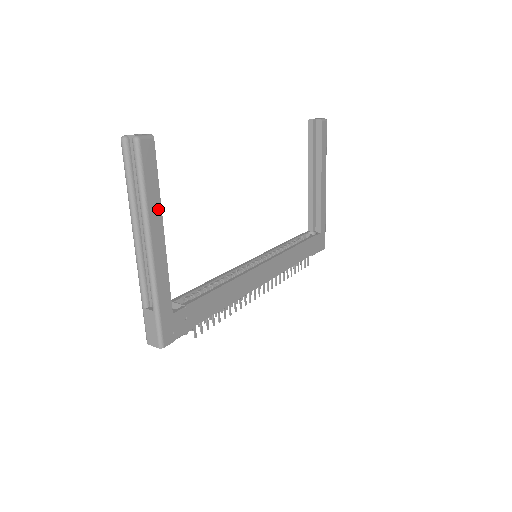
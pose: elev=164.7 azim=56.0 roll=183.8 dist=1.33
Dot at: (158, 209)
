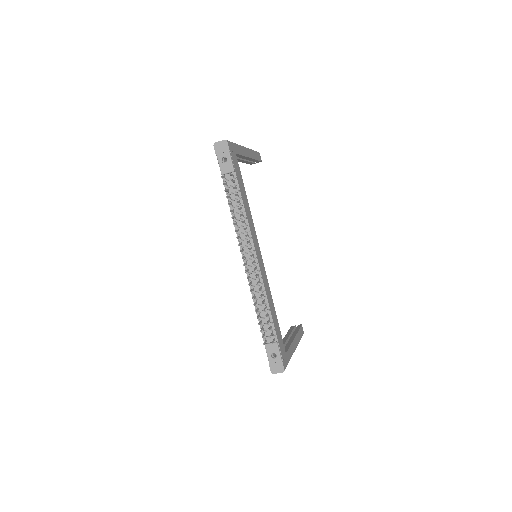
Dot at: (253, 157)
